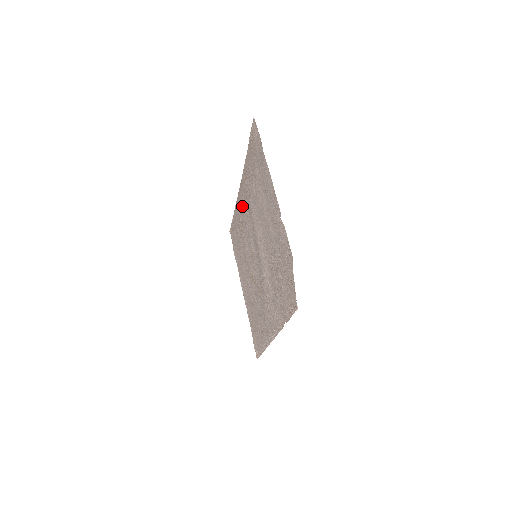
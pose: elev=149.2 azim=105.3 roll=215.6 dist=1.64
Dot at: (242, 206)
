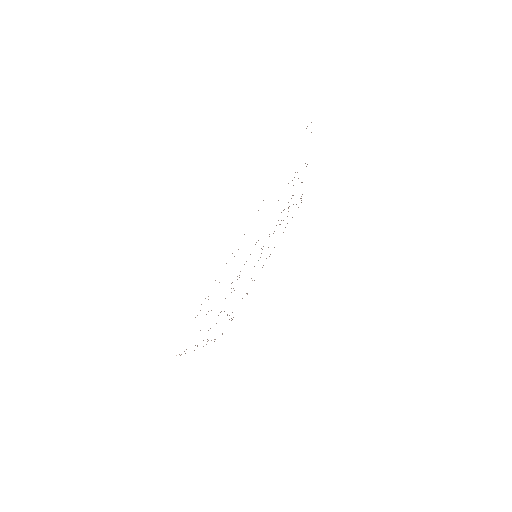
Dot at: occluded
